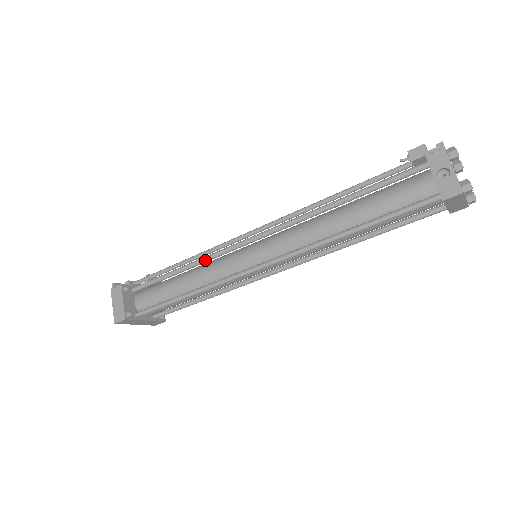
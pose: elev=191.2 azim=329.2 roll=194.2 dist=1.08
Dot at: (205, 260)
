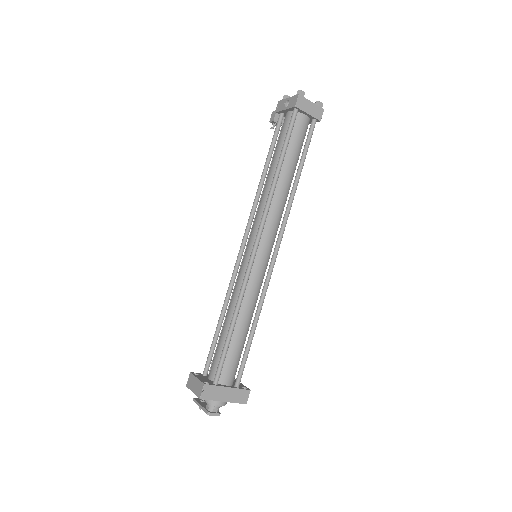
Dot at: (229, 291)
